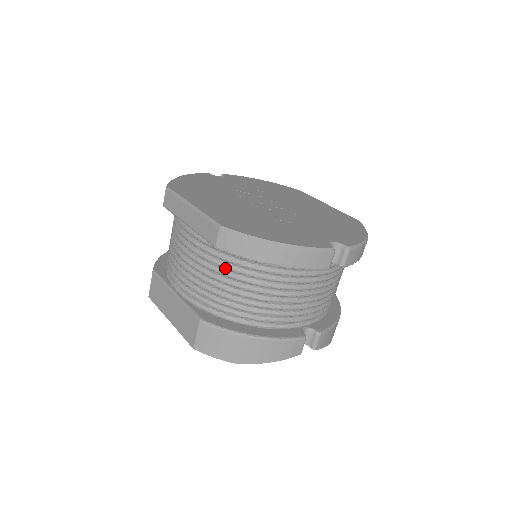
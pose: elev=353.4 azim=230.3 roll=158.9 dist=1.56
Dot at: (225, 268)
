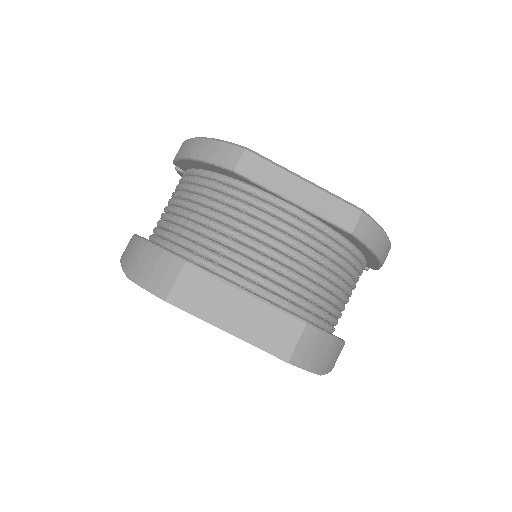
Dot at: (334, 259)
